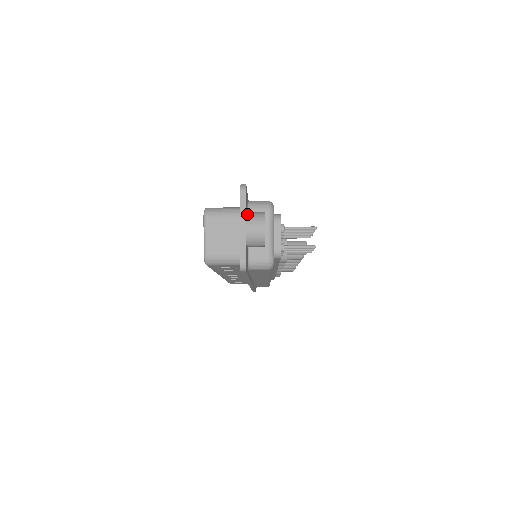
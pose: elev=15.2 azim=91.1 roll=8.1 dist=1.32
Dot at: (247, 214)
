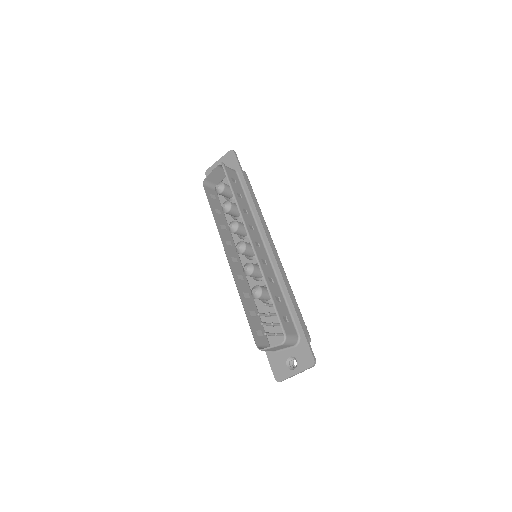
Dot at: (302, 367)
